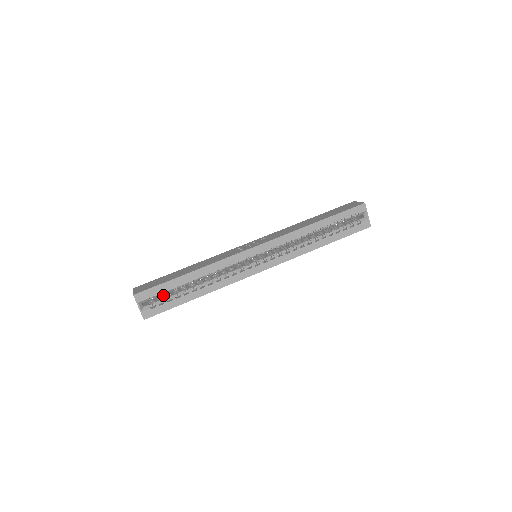
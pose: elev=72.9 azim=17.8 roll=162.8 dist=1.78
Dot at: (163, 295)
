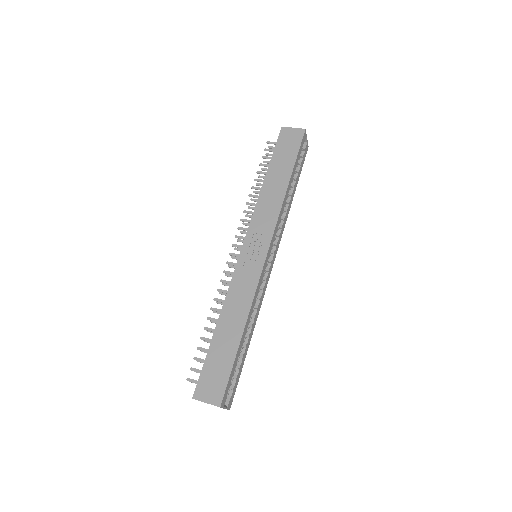
Dot at: occluded
